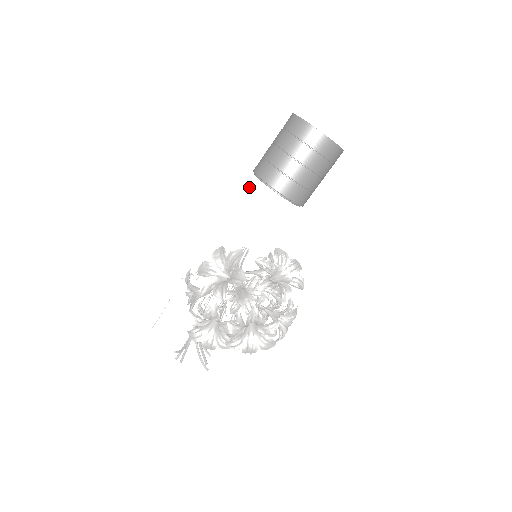
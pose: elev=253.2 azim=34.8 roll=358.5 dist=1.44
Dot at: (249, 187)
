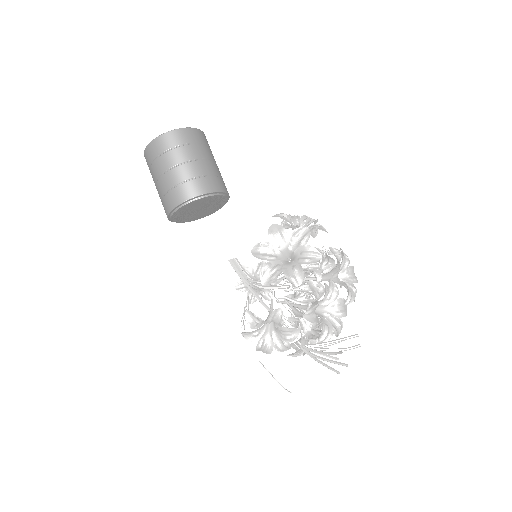
Dot at: (192, 215)
